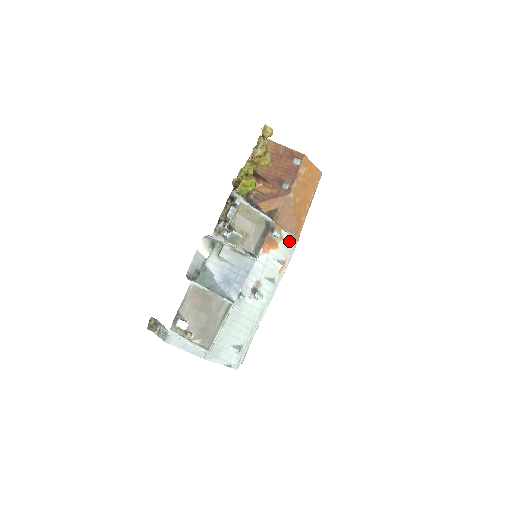
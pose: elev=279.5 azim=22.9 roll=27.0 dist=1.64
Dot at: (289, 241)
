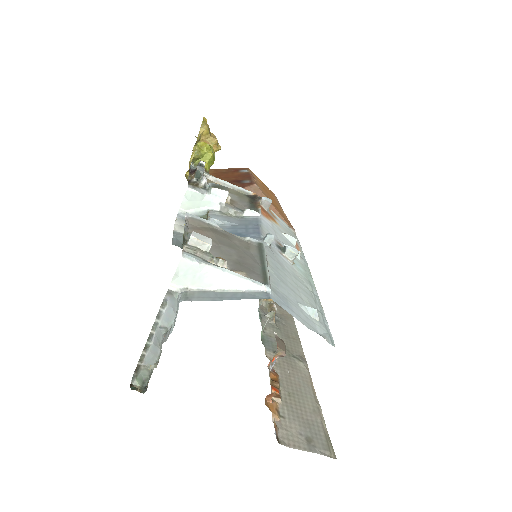
Dot at: (285, 226)
